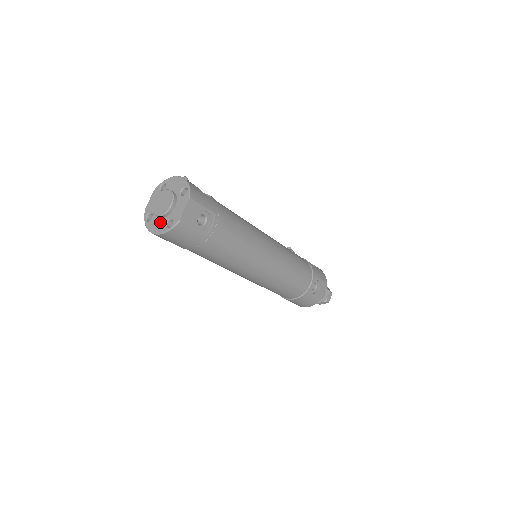
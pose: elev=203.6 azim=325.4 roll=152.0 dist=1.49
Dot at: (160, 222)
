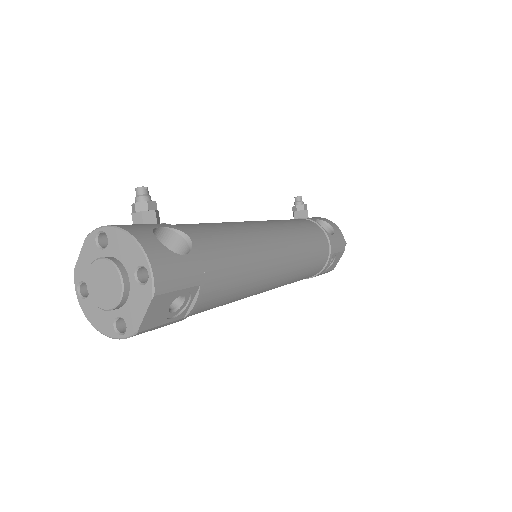
Dot at: (103, 313)
